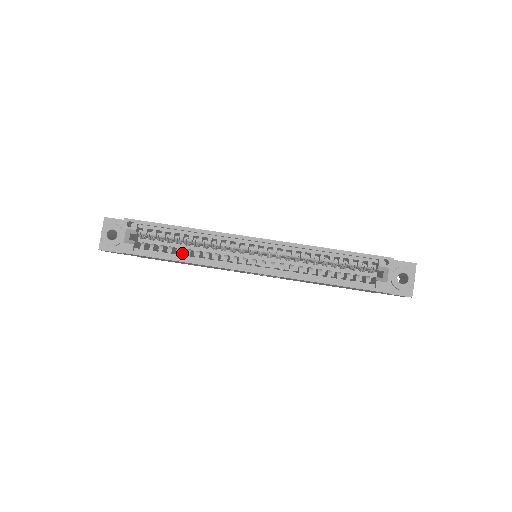
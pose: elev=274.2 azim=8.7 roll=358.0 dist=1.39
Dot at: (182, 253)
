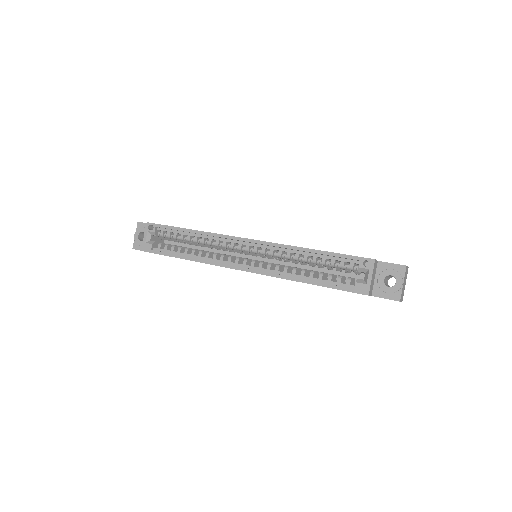
Dot at: (191, 252)
